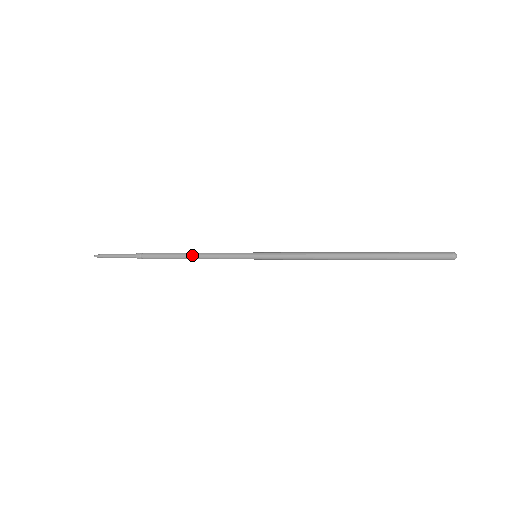
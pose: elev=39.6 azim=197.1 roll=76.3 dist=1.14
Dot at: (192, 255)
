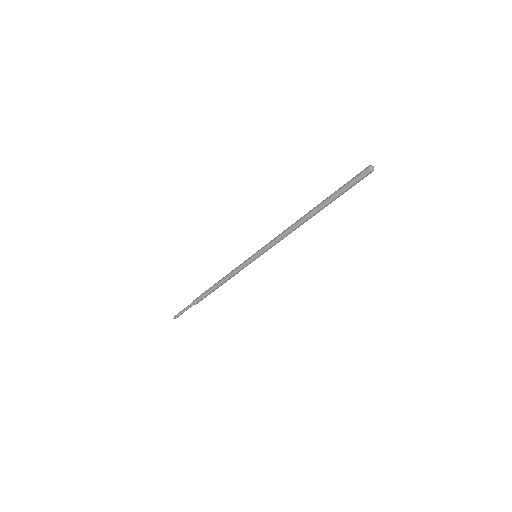
Dot at: (221, 282)
